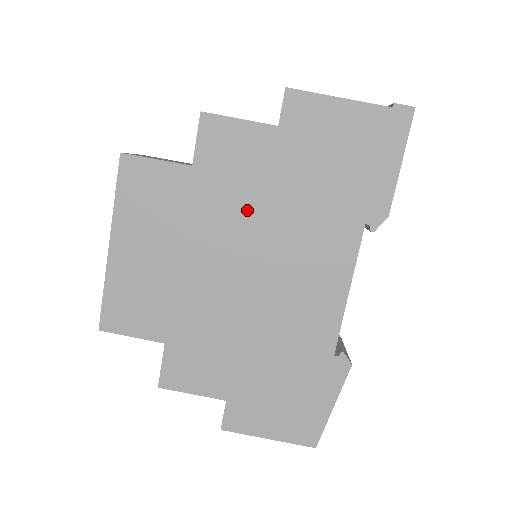
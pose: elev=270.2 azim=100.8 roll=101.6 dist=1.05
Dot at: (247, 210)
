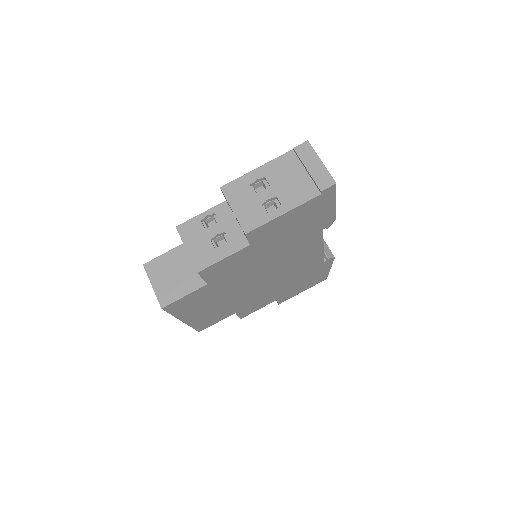
Dot at: (251, 271)
